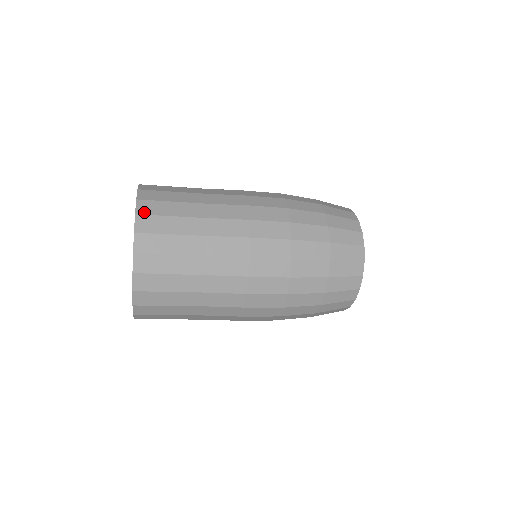
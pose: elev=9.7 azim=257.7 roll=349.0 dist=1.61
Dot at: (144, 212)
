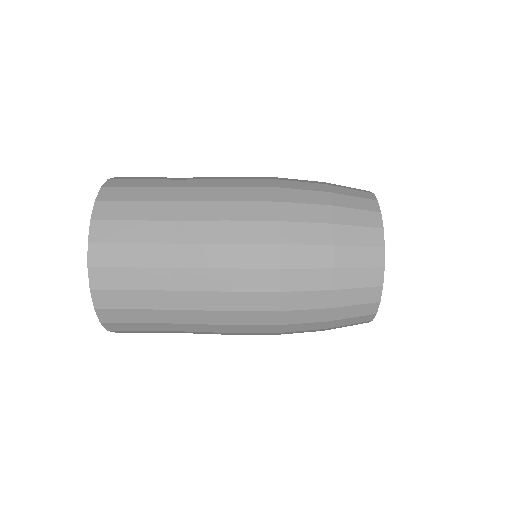
Dot at: (98, 263)
